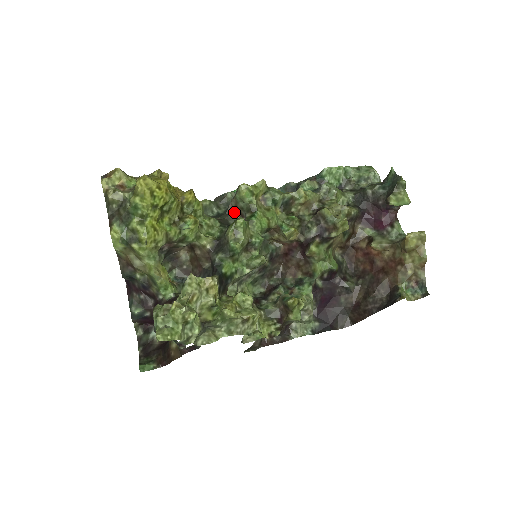
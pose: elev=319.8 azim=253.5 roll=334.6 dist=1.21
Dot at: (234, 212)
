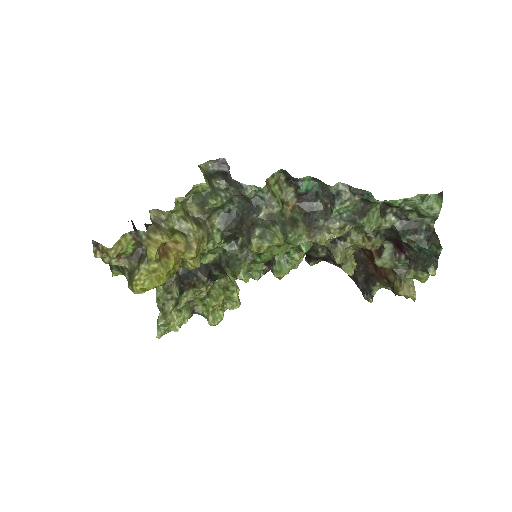
Dot at: occluded
